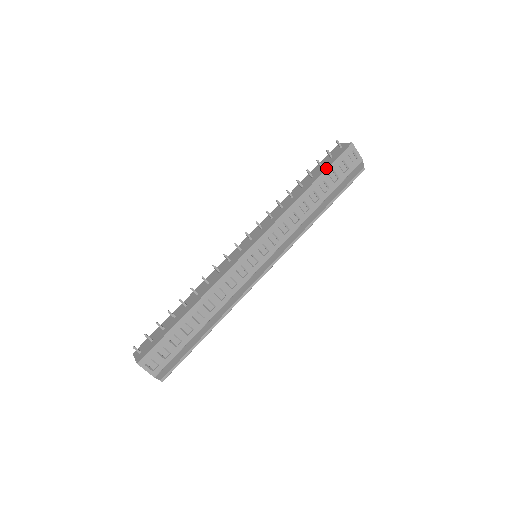
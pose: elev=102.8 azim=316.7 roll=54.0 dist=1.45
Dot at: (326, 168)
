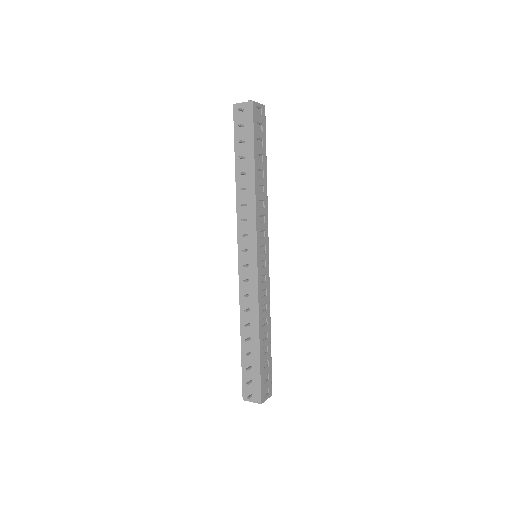
Dot at: (253, 143)
